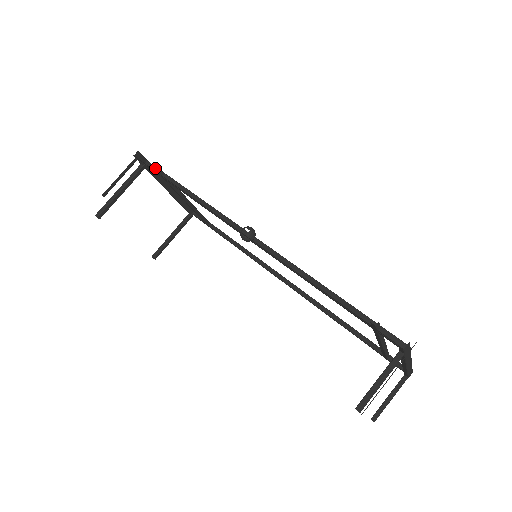
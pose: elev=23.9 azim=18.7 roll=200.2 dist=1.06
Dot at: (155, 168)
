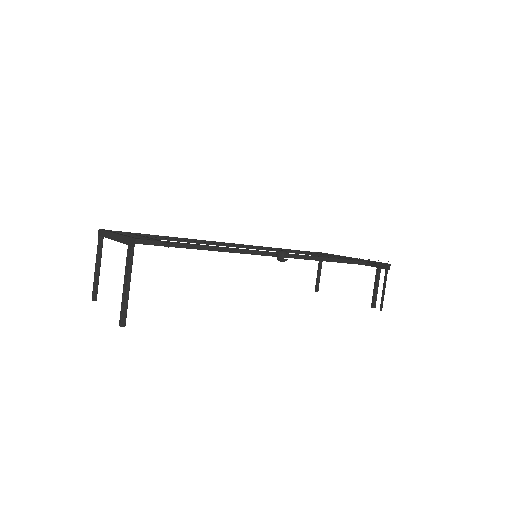
Dot at: occluded
